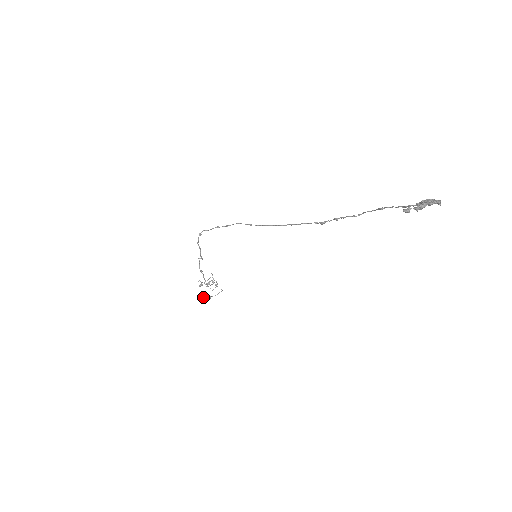
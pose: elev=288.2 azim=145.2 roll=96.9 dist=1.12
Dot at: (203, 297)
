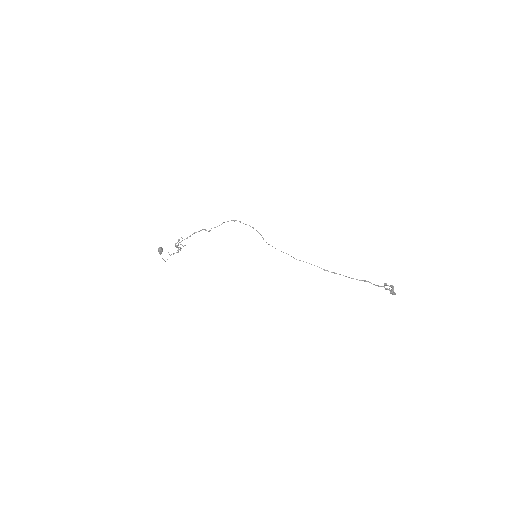
Dot at: (162, 248)
